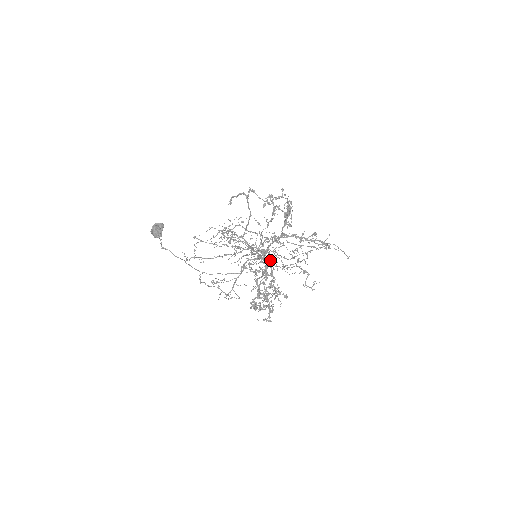
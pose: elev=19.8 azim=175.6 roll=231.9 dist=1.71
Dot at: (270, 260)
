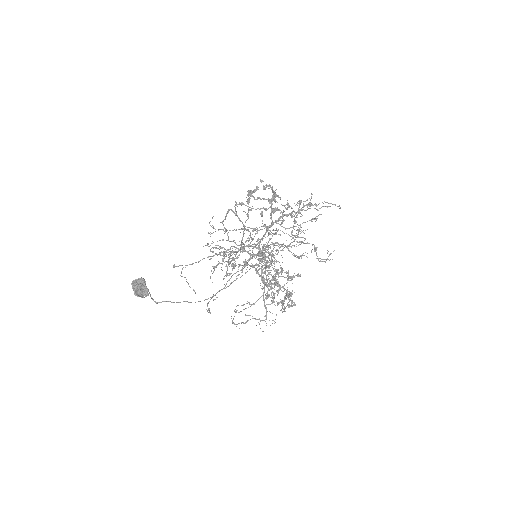
Dot at: occluded
